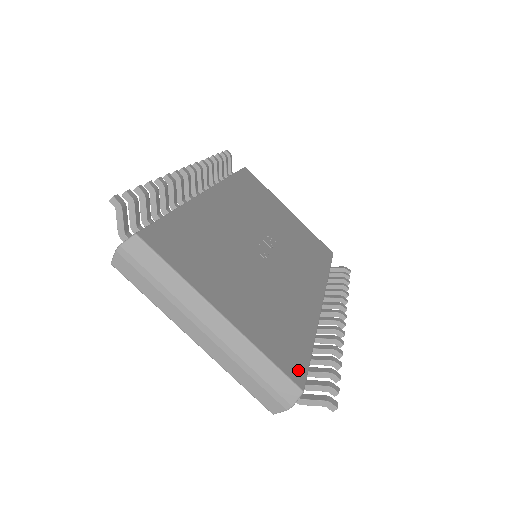
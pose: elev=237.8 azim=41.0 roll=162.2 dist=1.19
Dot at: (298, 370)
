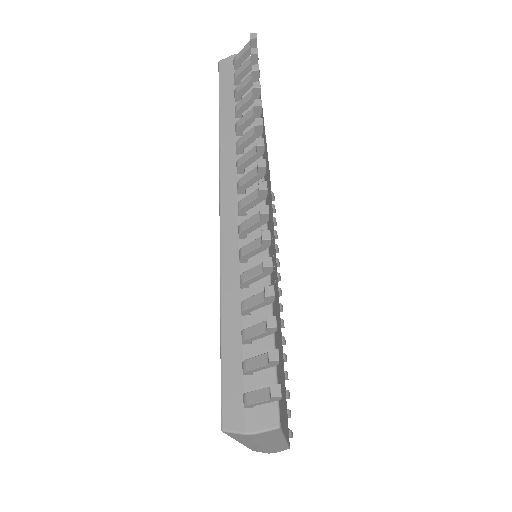
Dot at: occluded
